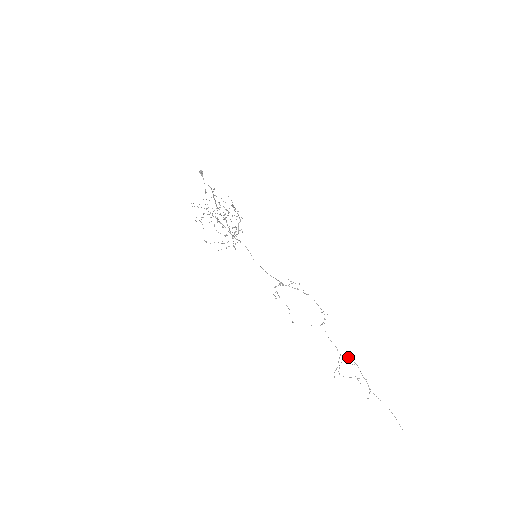
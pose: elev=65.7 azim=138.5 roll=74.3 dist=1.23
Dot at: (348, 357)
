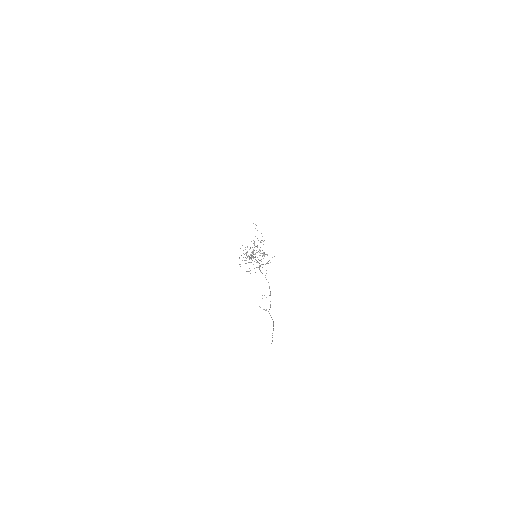
Dot at: occluded
